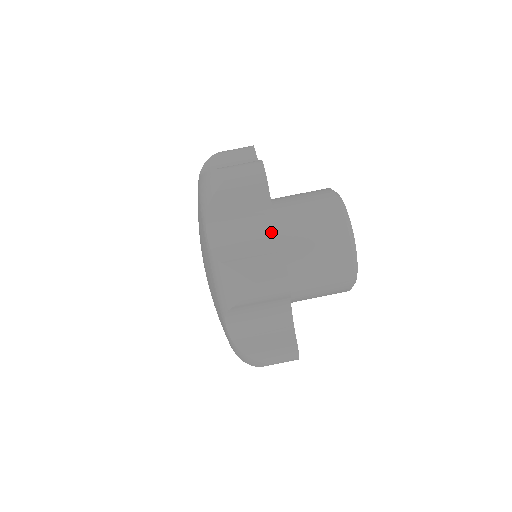
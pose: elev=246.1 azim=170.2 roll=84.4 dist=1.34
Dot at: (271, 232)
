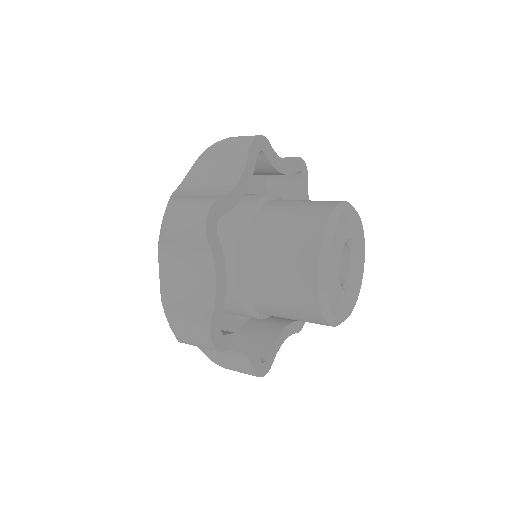
Dot at: (229, 187)
